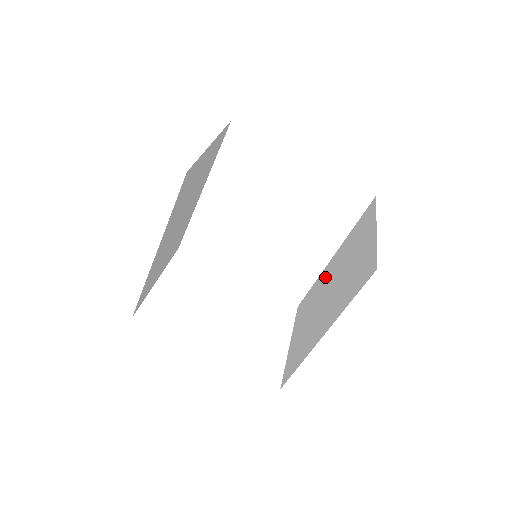
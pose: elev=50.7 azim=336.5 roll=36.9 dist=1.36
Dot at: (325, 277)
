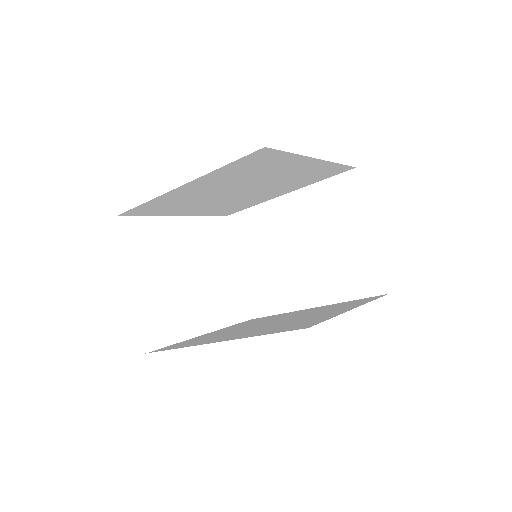
Dot at: (281, 219)
